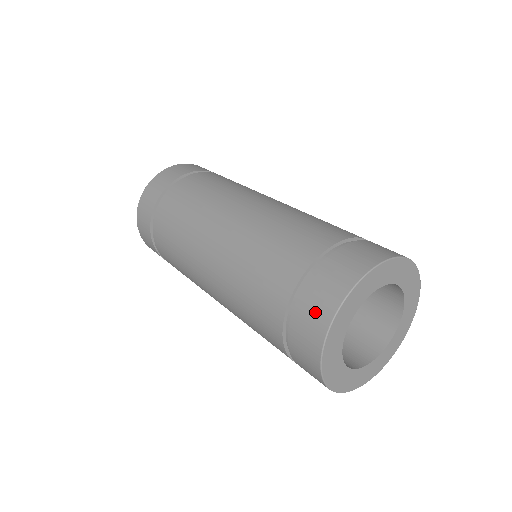
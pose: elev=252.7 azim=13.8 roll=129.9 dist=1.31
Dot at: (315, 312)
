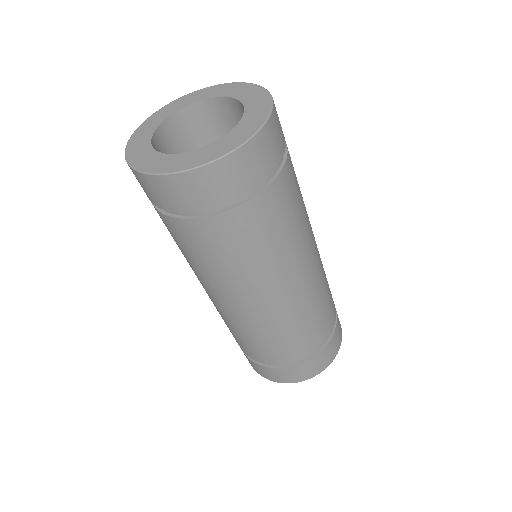
Dot at: (304, 373)
